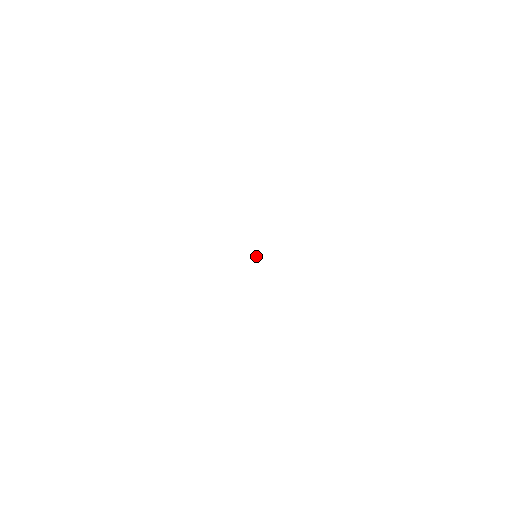
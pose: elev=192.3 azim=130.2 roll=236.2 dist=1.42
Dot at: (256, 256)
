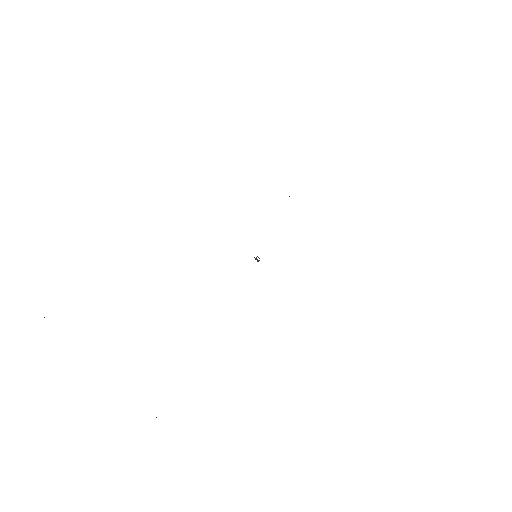
Dot at: occluded
